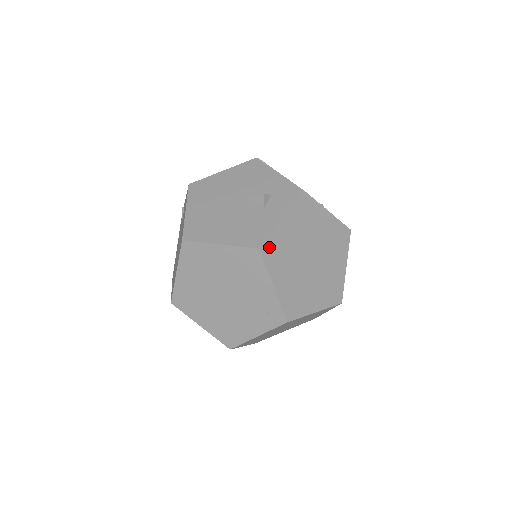
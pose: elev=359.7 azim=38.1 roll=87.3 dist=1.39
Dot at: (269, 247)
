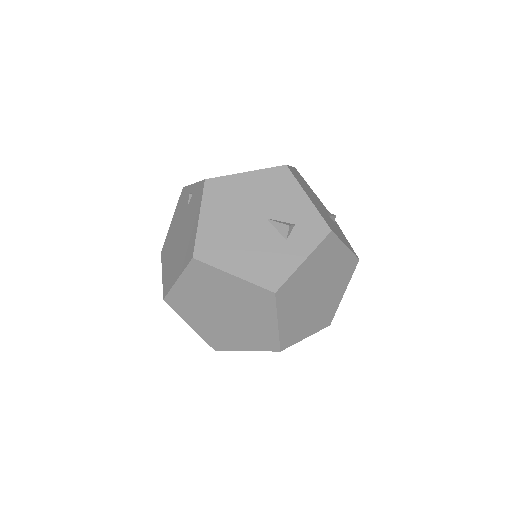
Dot at: (284, 290)
